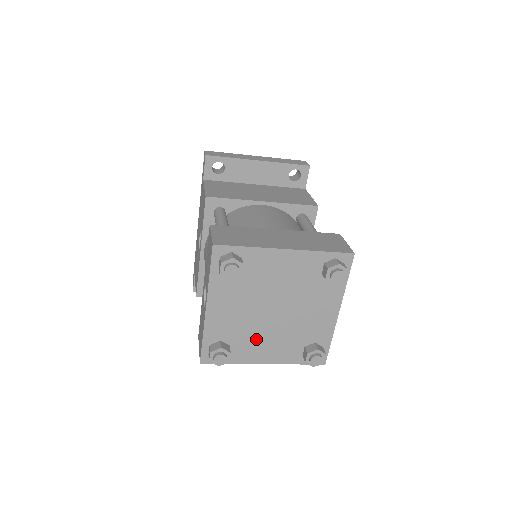
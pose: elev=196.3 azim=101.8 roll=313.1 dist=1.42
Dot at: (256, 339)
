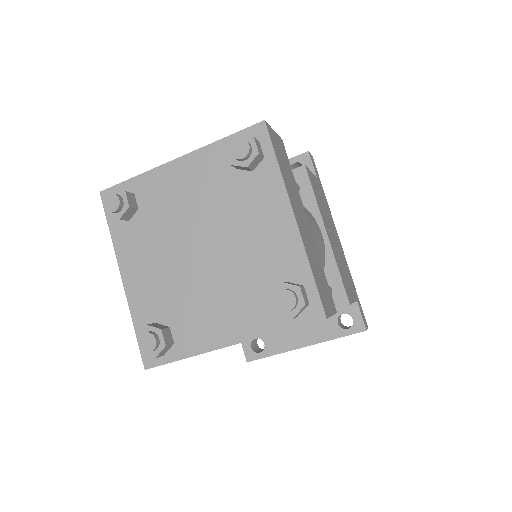
Dot at: (199, 305)
